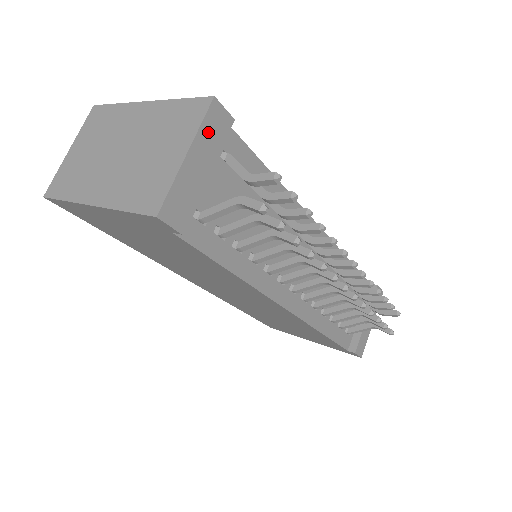
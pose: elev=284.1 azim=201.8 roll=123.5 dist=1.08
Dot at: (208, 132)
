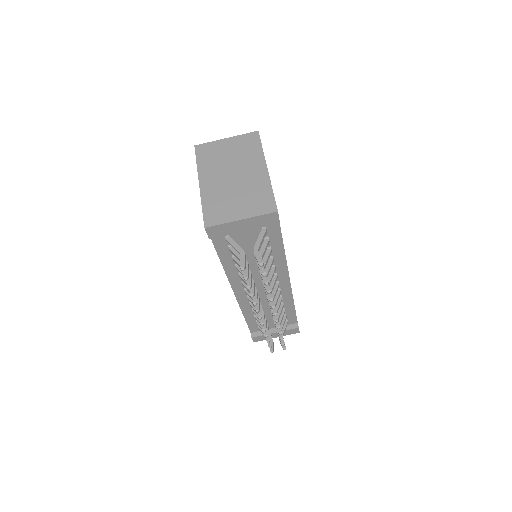
Dot at: (261, 219)
